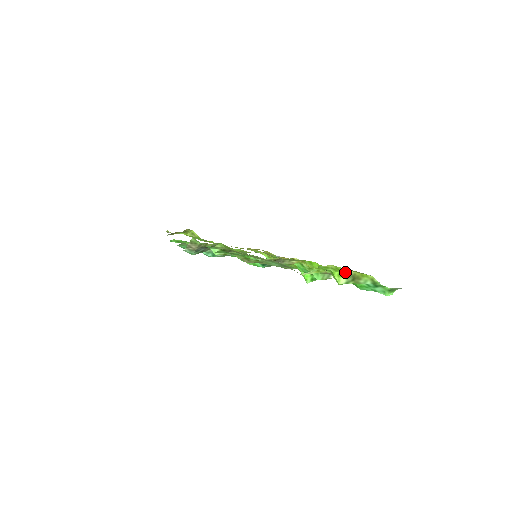
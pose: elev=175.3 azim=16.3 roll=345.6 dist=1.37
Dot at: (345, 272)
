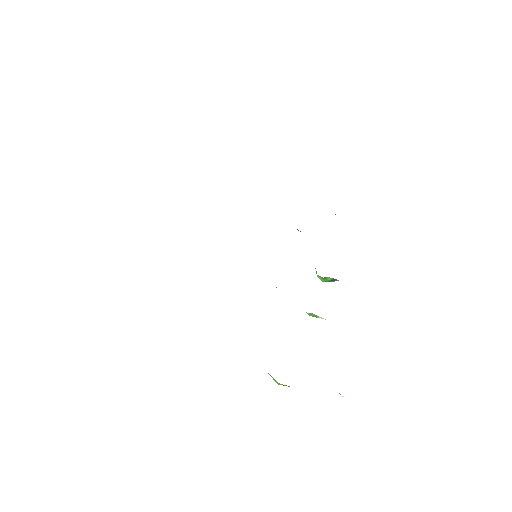
Dot at: occluded
